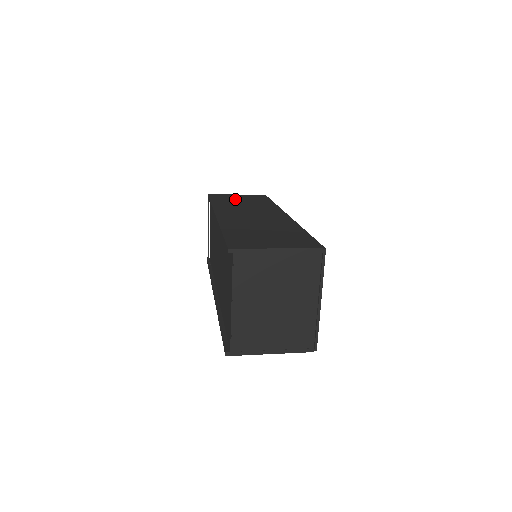
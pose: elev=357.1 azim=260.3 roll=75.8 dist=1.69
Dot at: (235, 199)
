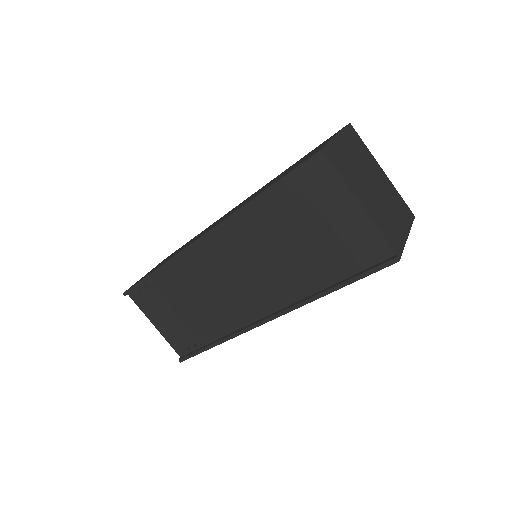
Dot at: occluded
